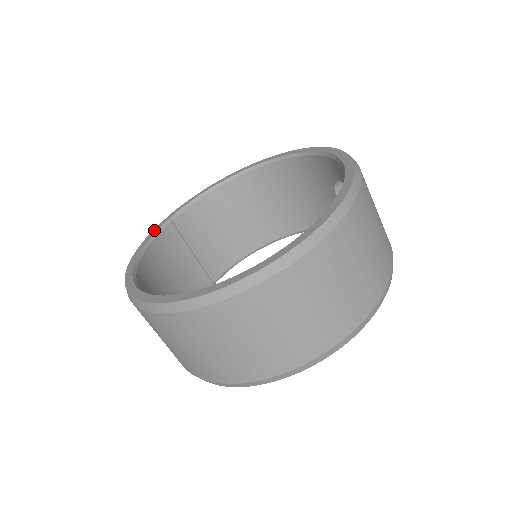
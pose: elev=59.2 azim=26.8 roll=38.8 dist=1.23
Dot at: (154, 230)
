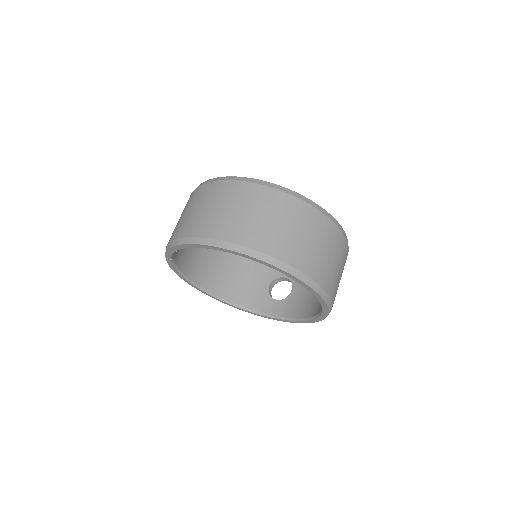
Dot at: occluded
